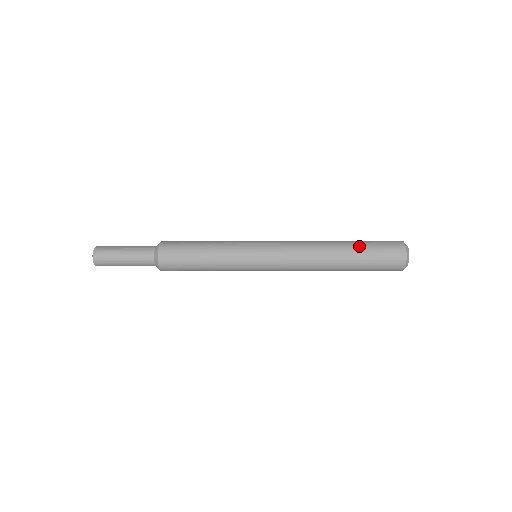
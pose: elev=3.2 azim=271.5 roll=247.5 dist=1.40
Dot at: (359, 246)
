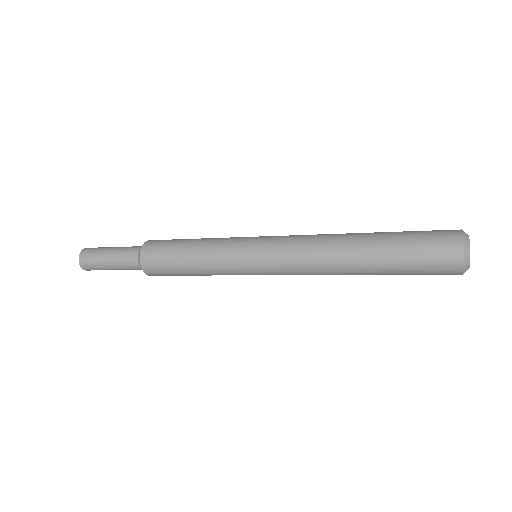
Dot at: (390, 246)
